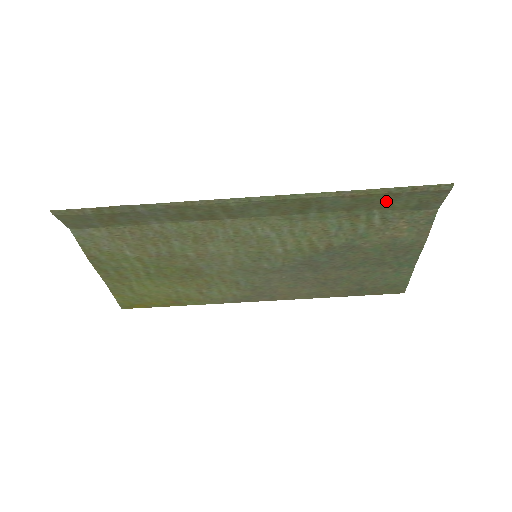
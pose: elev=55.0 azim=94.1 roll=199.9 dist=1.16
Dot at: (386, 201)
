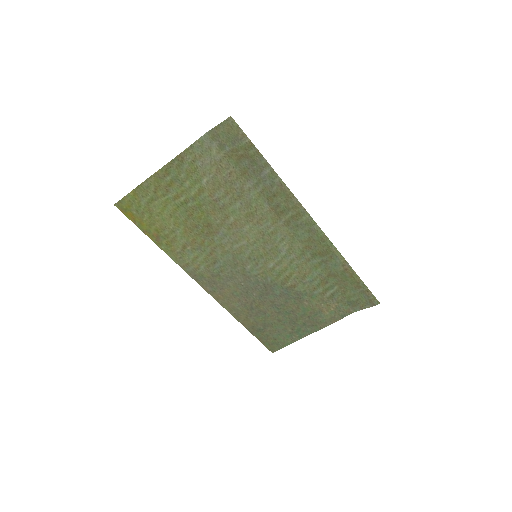
Dot at: (349, 286)
